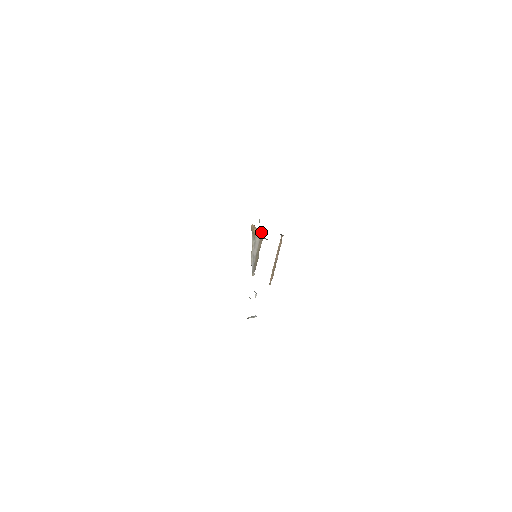
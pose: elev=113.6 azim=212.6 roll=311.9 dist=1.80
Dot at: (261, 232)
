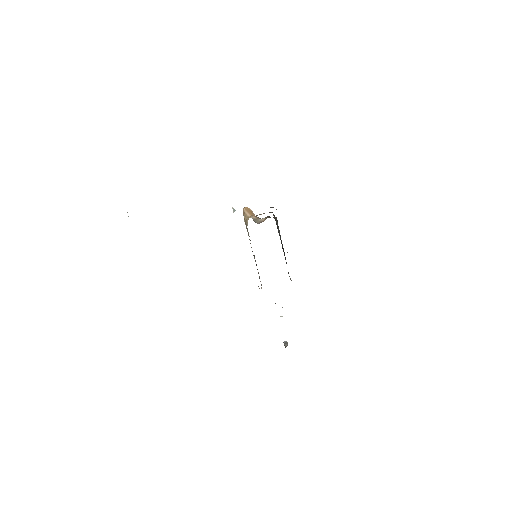
Dot at: occluded
